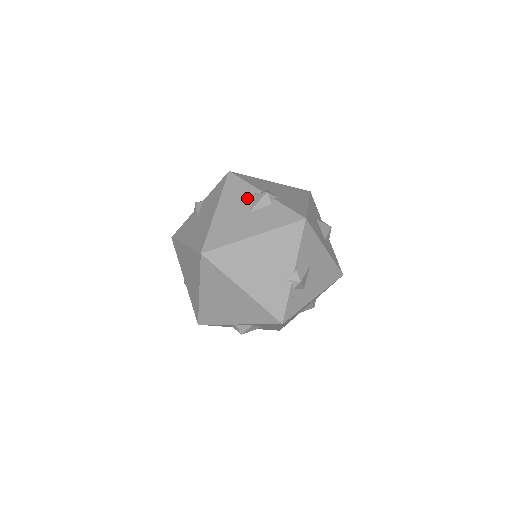
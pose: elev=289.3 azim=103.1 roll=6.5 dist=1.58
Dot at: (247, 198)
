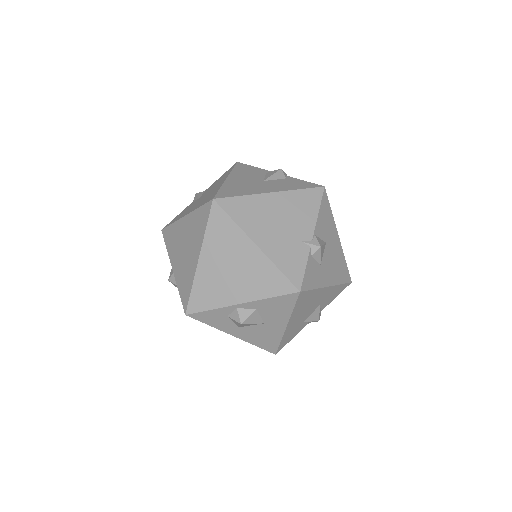
Dot at: (259, 174)
